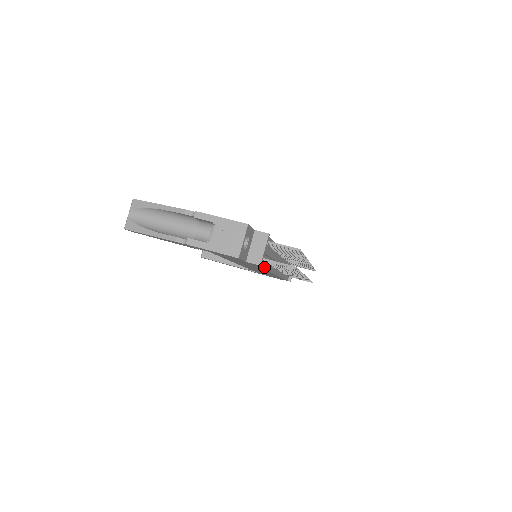
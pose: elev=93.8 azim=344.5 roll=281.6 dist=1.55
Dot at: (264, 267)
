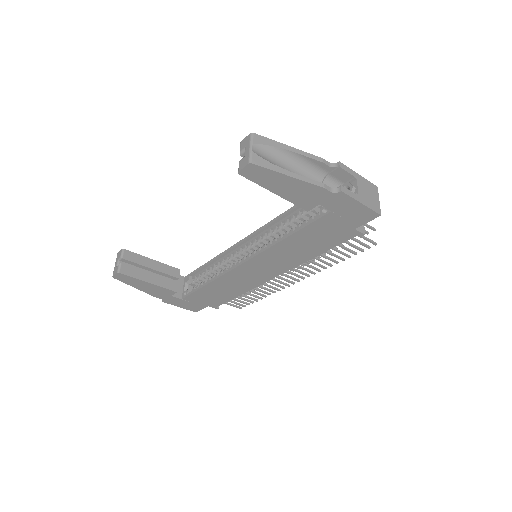
Dot at: (328, 249)
